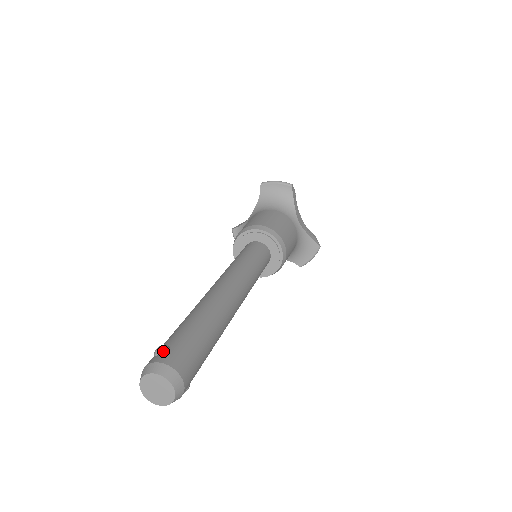
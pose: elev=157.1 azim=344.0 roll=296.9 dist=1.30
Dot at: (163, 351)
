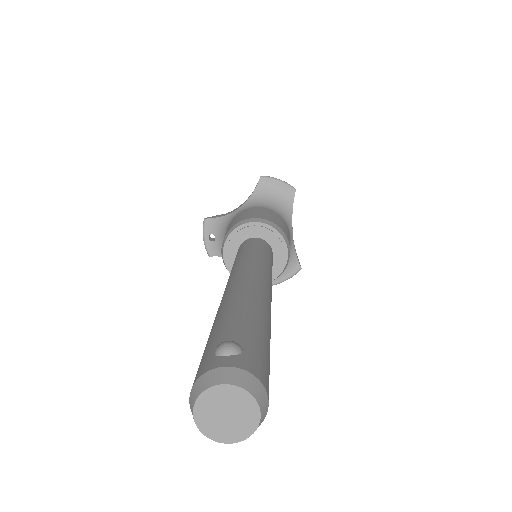
Dot at: (237, 350)
